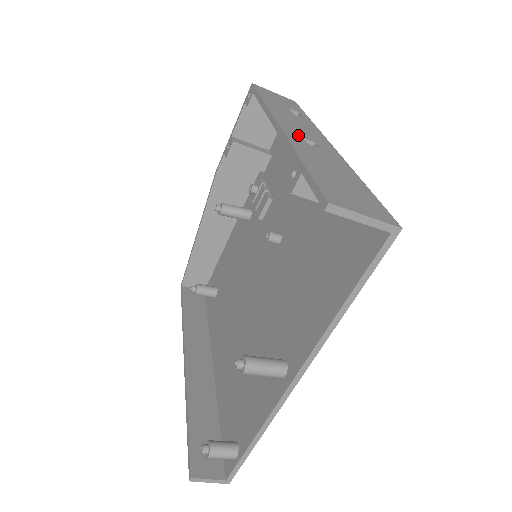
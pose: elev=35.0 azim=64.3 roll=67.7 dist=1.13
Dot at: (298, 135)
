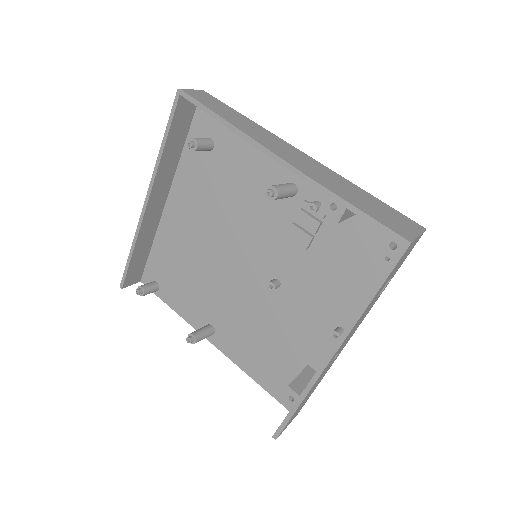
Dot at: occluded
